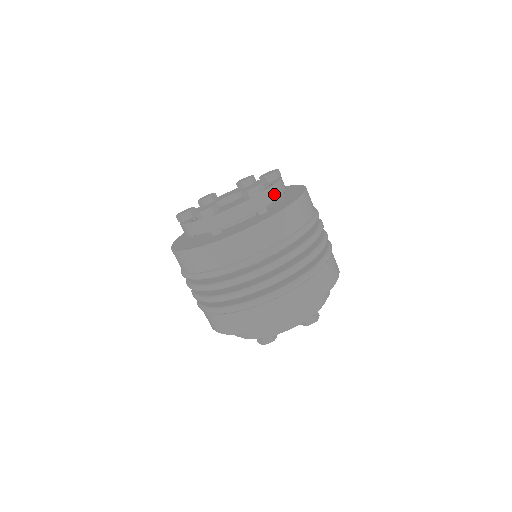
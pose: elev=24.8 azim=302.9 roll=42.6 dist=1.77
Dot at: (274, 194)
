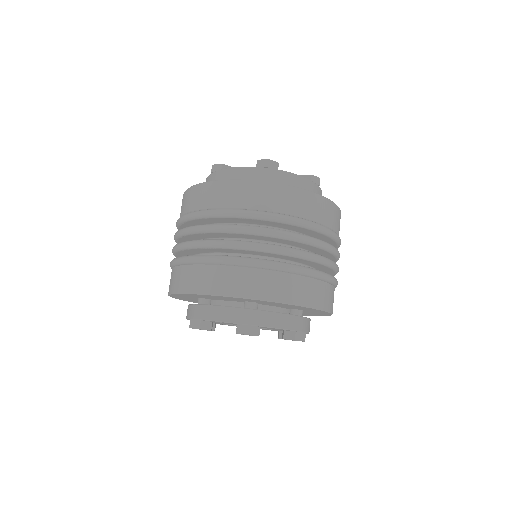
Dot at: occluded
